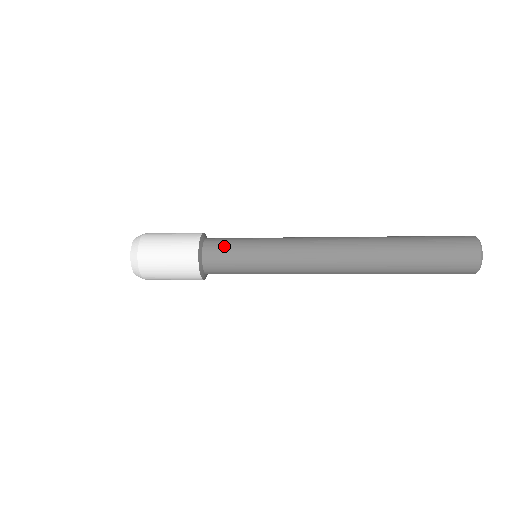
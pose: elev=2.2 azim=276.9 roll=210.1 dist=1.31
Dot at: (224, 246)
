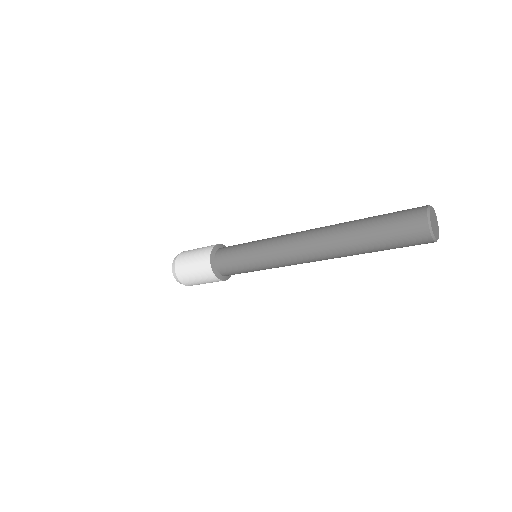
Dot at: (228, 263)
